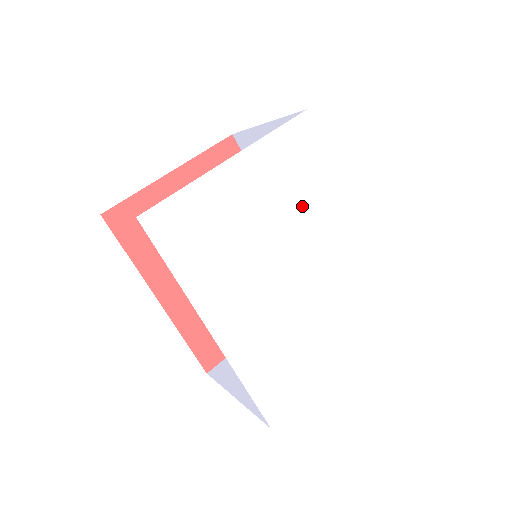
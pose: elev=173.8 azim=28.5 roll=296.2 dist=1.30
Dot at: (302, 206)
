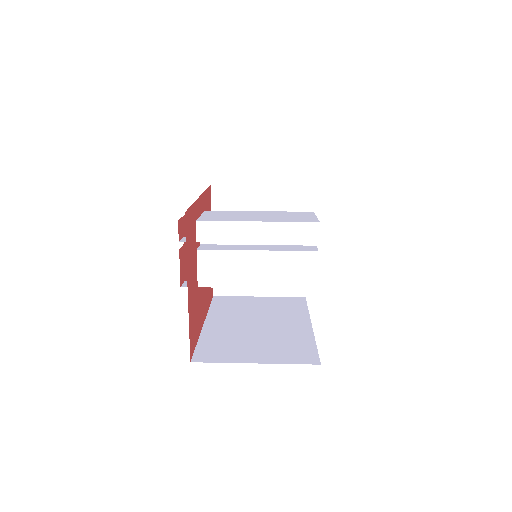
Dot at: occluded
